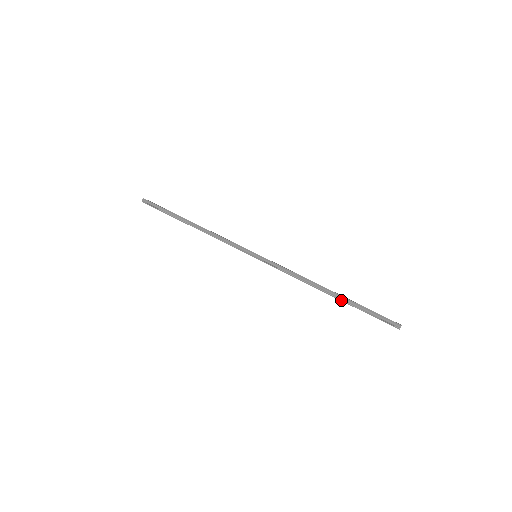
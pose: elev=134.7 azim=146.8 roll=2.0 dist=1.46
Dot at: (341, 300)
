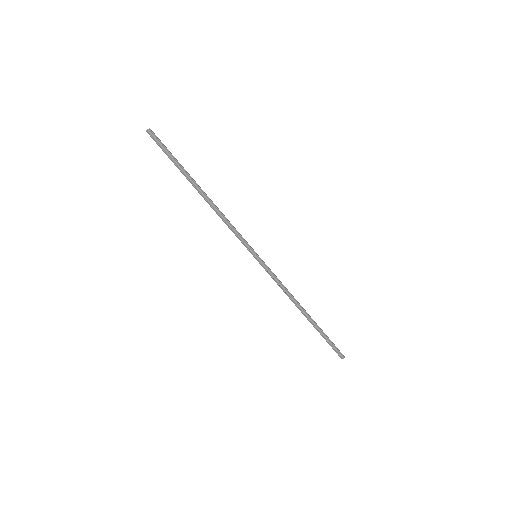
Dot at: (311, 323)
